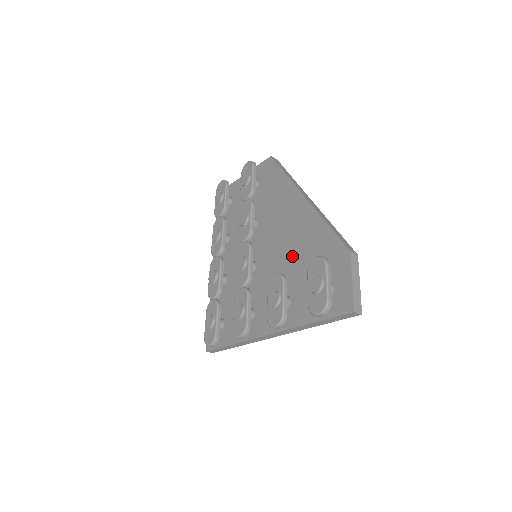
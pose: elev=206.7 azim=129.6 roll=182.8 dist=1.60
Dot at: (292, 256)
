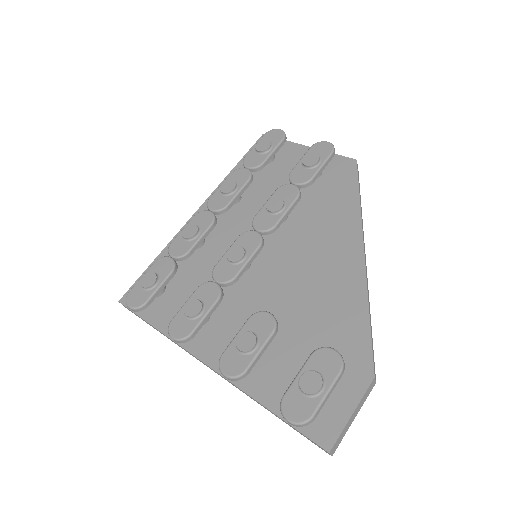
Dot at: (300, 305)
